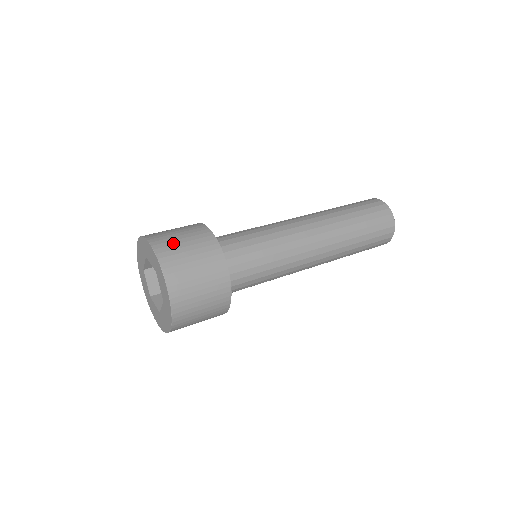
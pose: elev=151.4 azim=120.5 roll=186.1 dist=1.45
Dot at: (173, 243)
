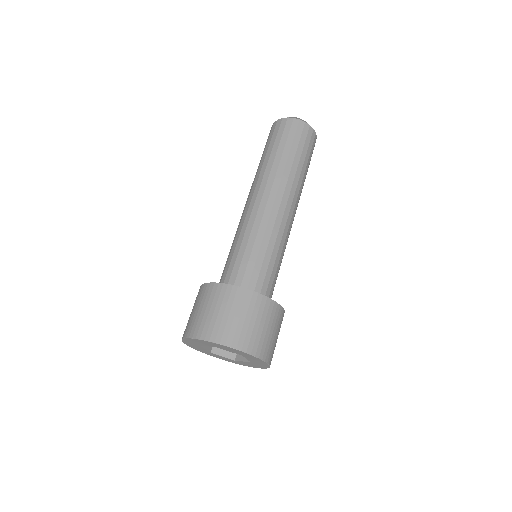
Dot at: (200, 320)
